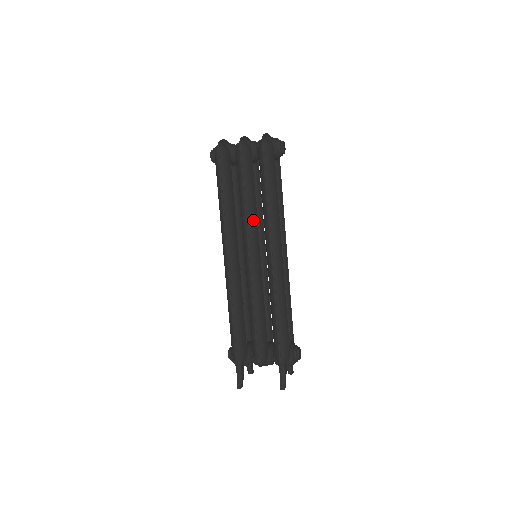
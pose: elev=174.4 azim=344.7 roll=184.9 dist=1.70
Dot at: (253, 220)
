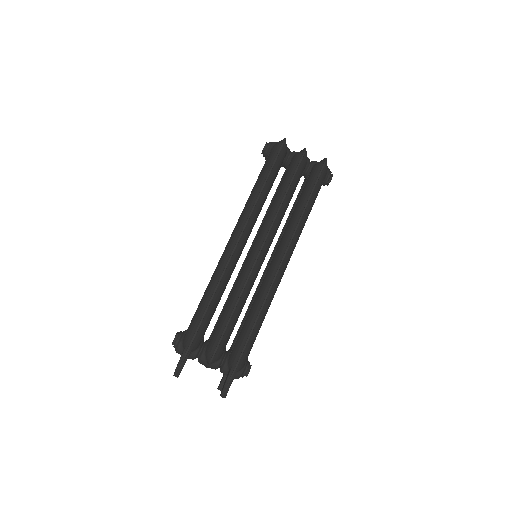
Dot at: (279, 221)
